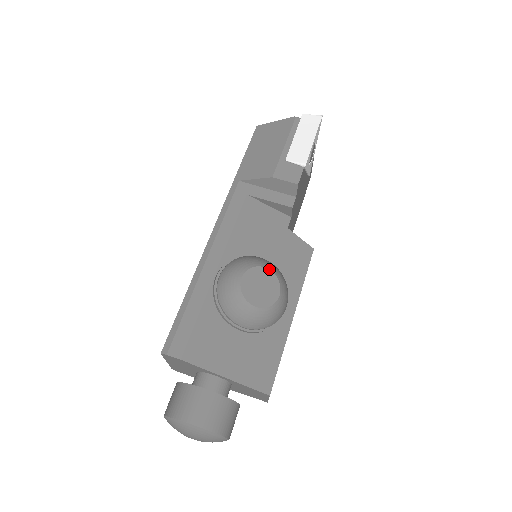
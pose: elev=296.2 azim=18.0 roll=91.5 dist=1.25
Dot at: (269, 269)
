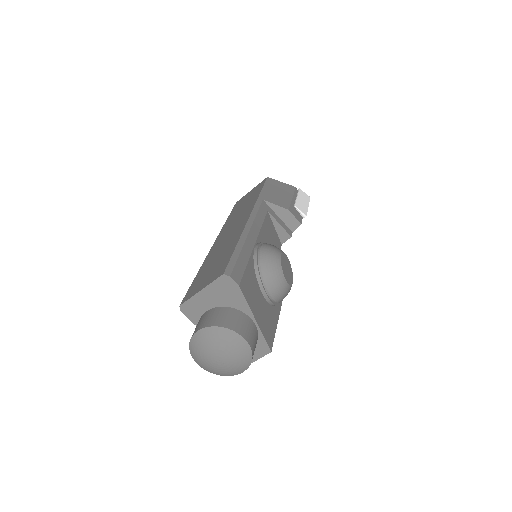
Dot at: occluded
